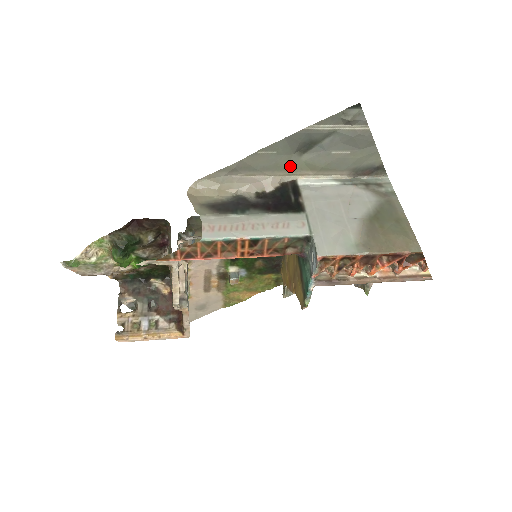
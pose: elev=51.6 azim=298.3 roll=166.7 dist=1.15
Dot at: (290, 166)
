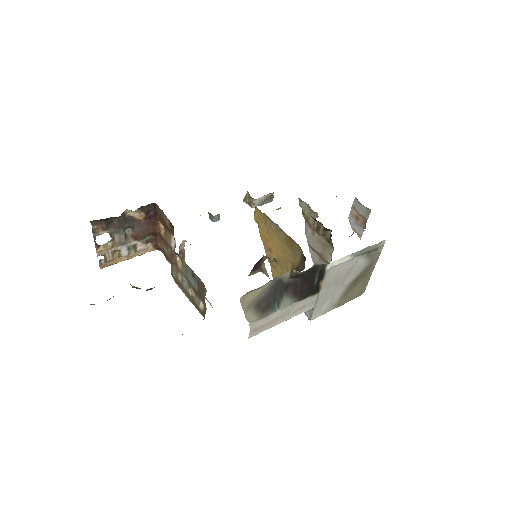
Dot at: occluded
